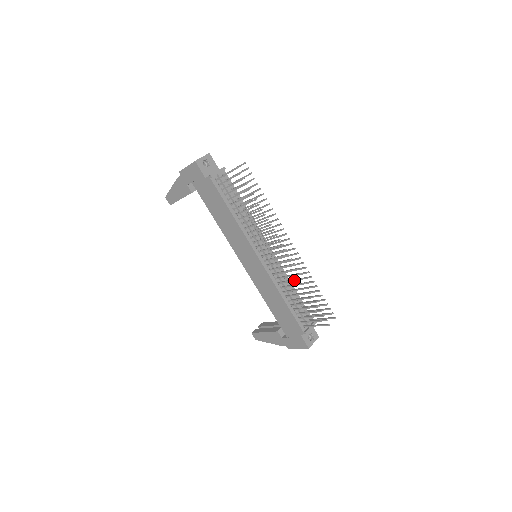
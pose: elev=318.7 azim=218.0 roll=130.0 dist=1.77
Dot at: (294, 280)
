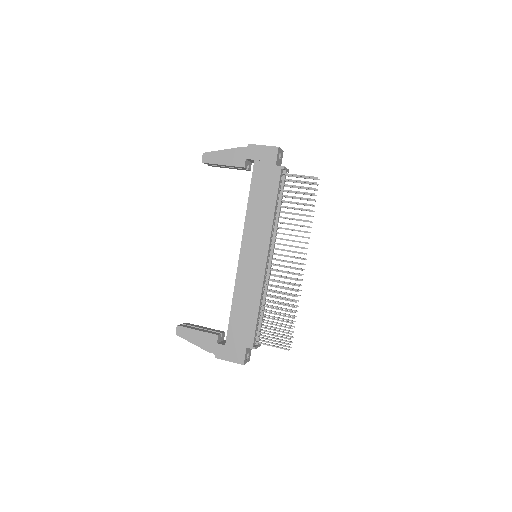
Dot at: (287, 294)
